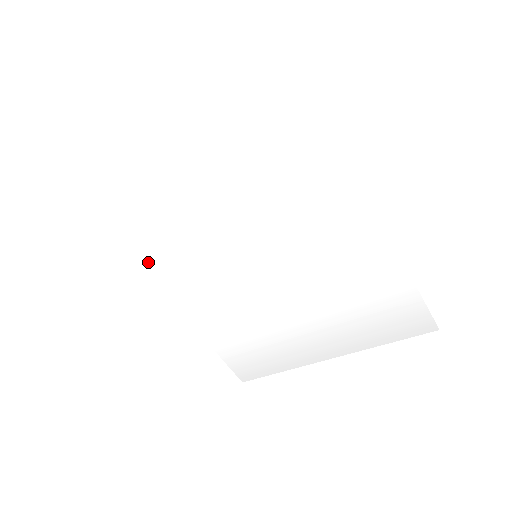
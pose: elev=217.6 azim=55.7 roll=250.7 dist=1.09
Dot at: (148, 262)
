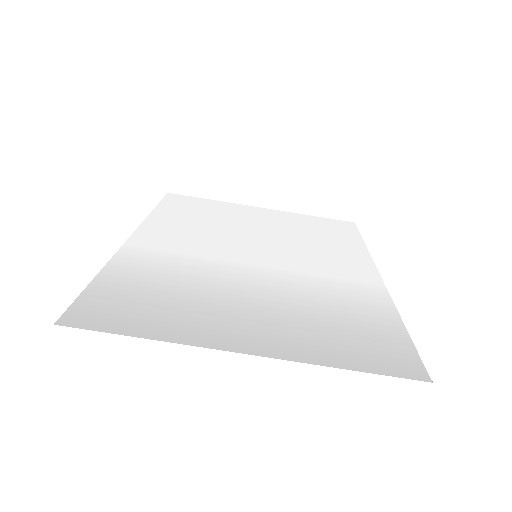
Dot at: (154, 224)
